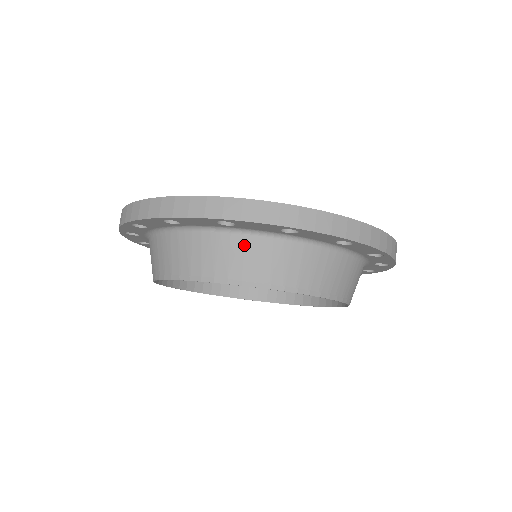
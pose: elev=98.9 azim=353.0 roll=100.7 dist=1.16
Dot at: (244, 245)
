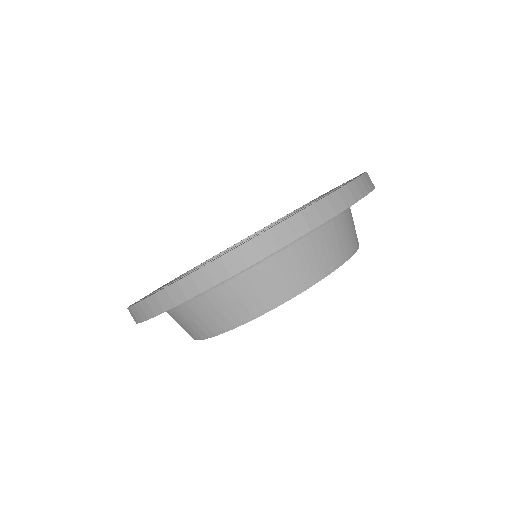
Dot at: (179, 315)
